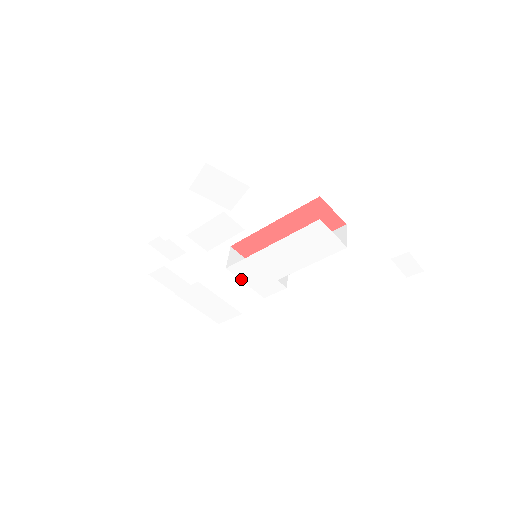
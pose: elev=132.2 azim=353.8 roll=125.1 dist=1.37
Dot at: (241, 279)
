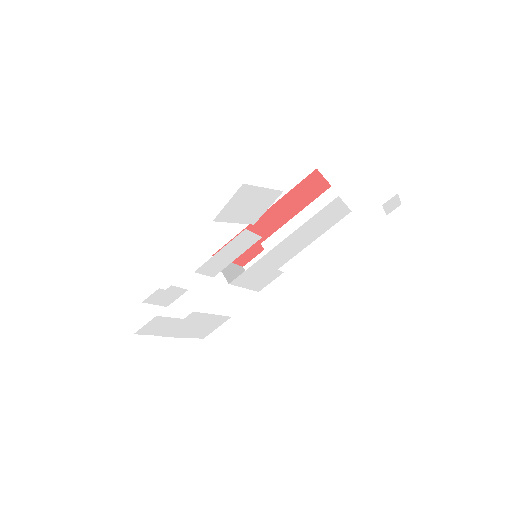
Dot at: (241, 286)
